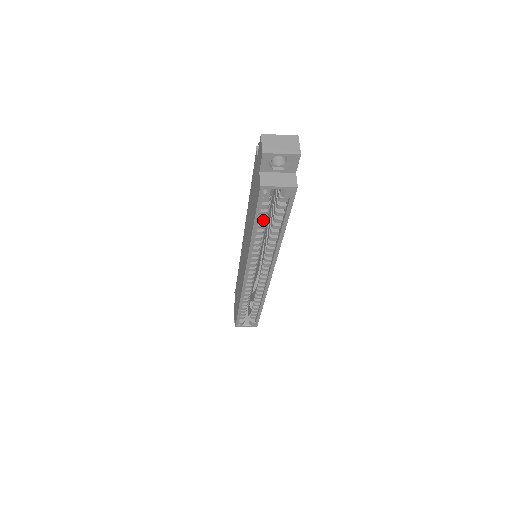
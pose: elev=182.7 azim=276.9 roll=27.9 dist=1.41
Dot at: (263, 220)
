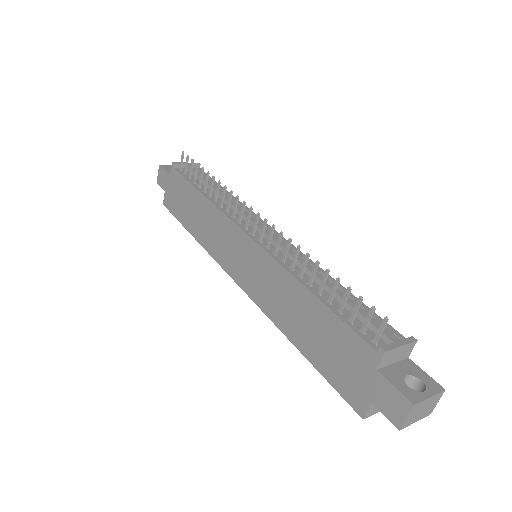
Dot at: occluded
